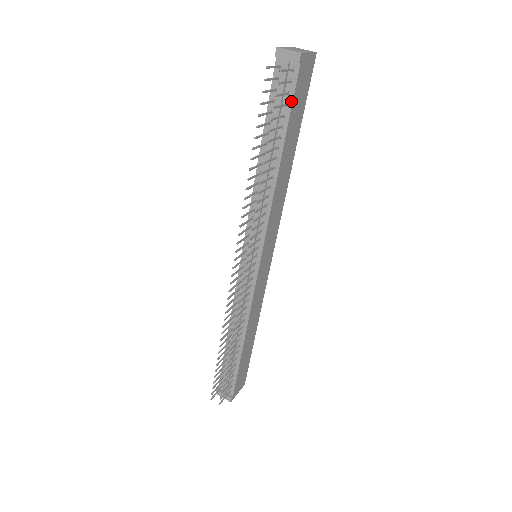
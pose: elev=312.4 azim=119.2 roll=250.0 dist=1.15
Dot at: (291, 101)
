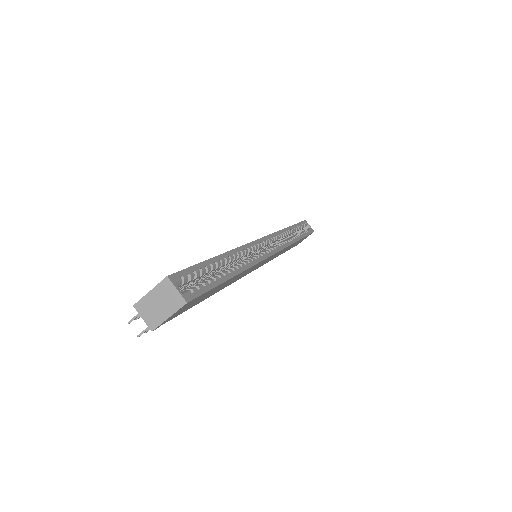
Dot at: occluded
